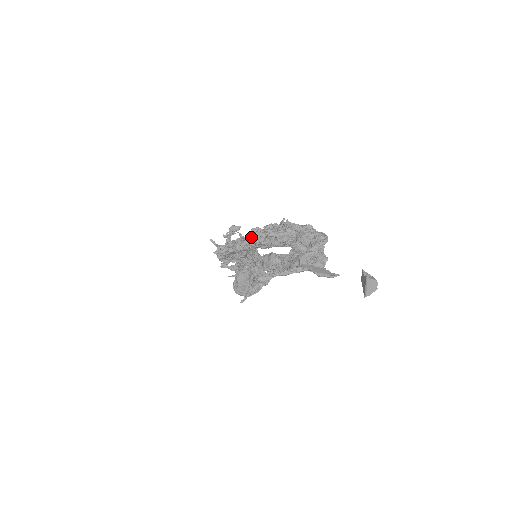
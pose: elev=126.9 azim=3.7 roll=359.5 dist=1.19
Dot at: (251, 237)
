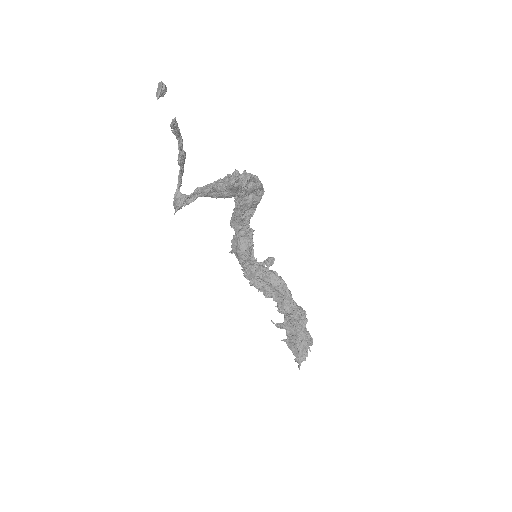
Dot at: occluded
